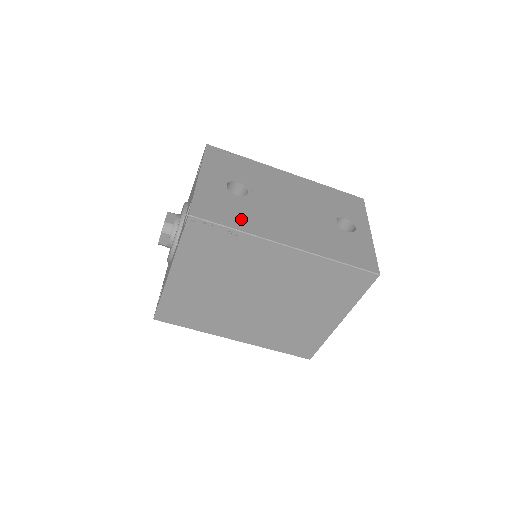
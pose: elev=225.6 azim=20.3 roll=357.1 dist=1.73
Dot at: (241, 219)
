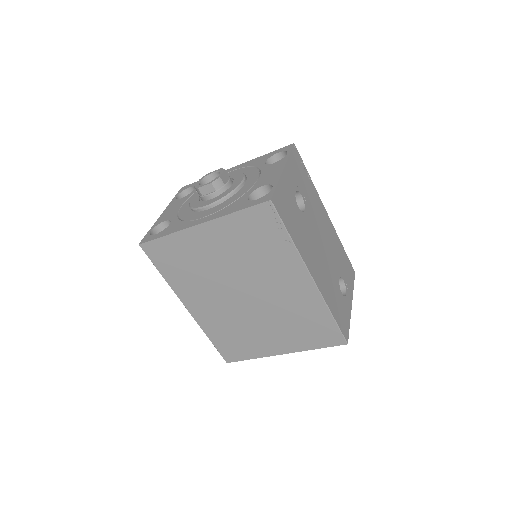
Dot at: (296, 231)
